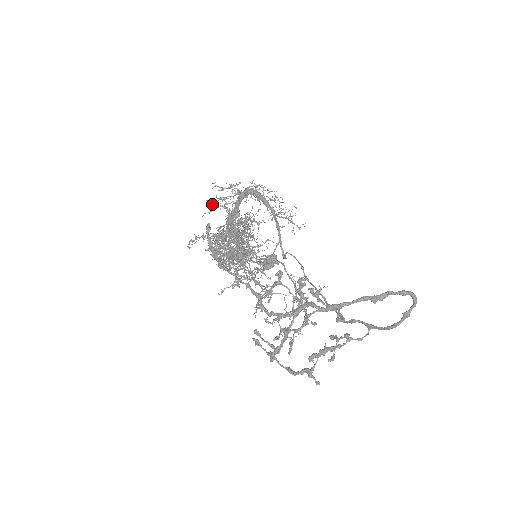
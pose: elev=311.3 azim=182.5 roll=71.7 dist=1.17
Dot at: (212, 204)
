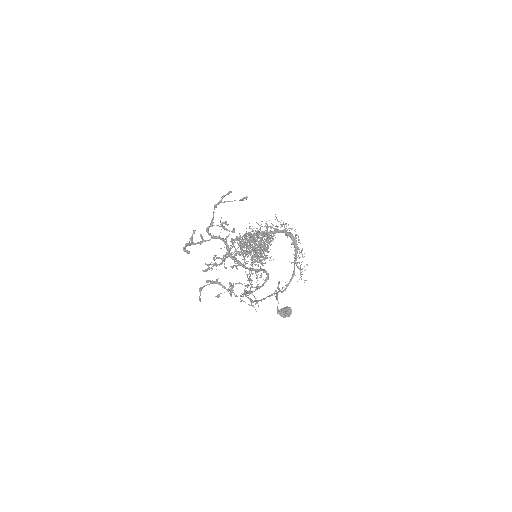
Dot at: (266, 223)
